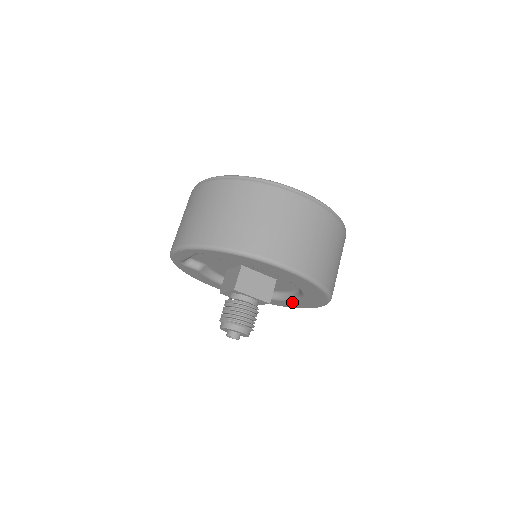
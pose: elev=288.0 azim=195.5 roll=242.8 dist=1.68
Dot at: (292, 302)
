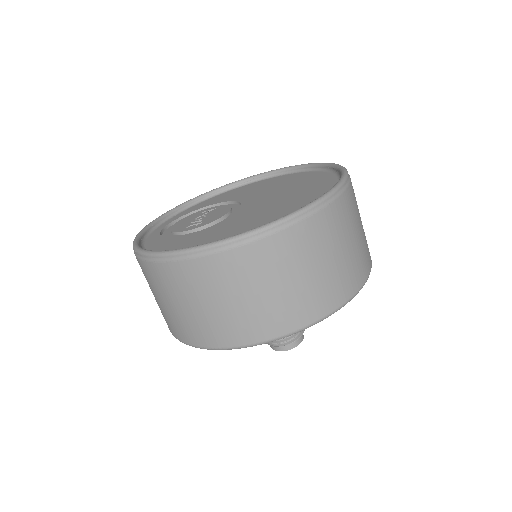
Dot at: occluded
